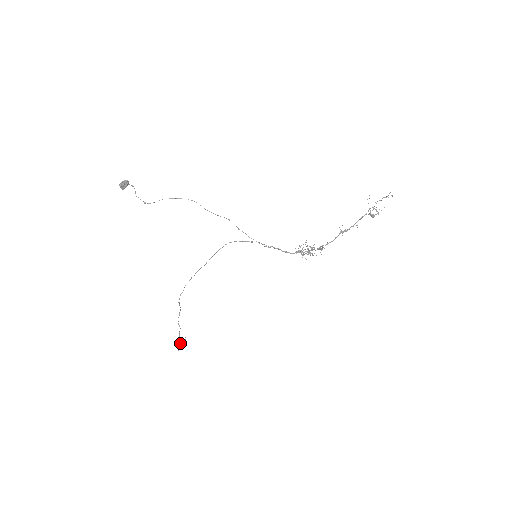
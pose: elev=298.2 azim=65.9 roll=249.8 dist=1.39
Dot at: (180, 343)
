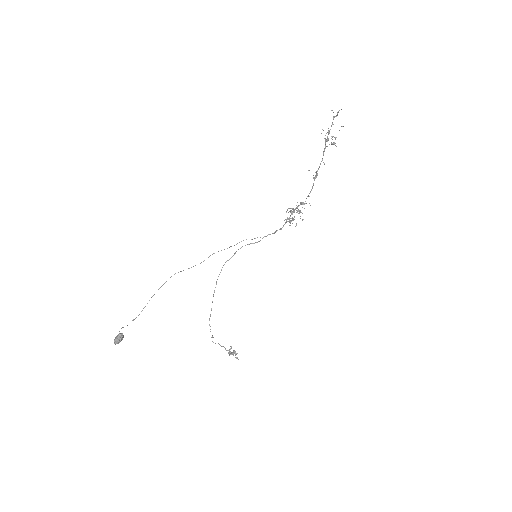
Dot at: (231, 353)
